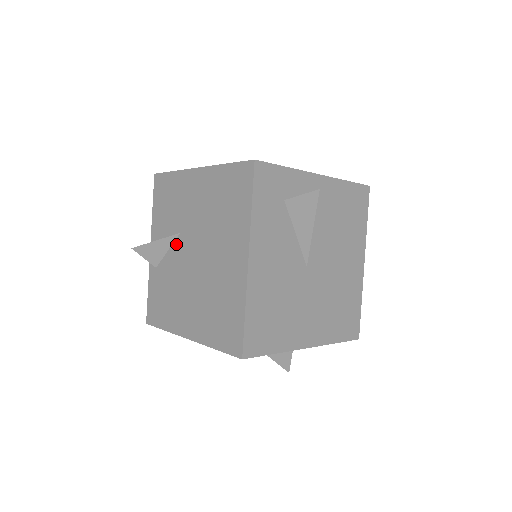
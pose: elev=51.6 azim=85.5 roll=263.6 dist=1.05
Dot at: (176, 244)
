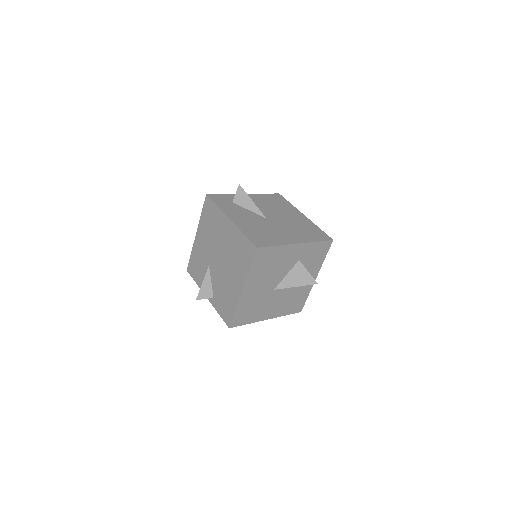
Dot at: (211, 271)
